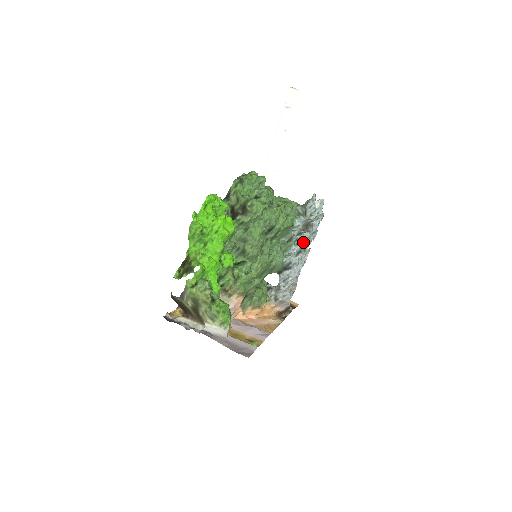
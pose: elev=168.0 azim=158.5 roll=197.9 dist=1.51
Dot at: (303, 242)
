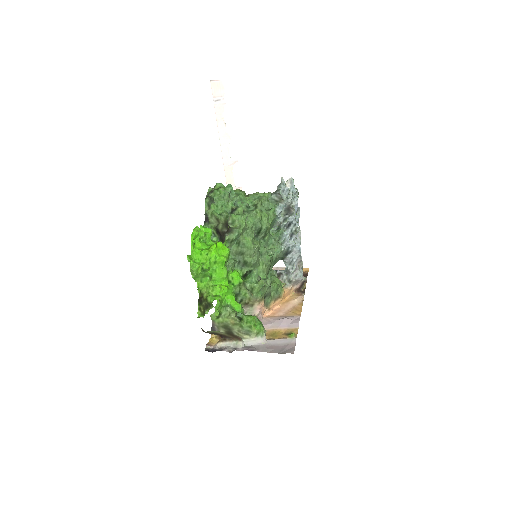
Dot at: (291, 225)
